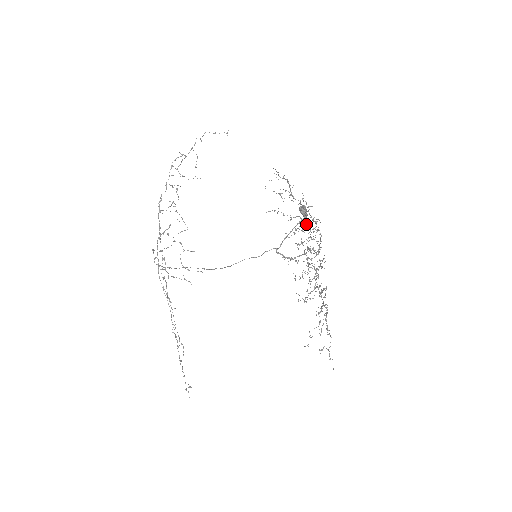
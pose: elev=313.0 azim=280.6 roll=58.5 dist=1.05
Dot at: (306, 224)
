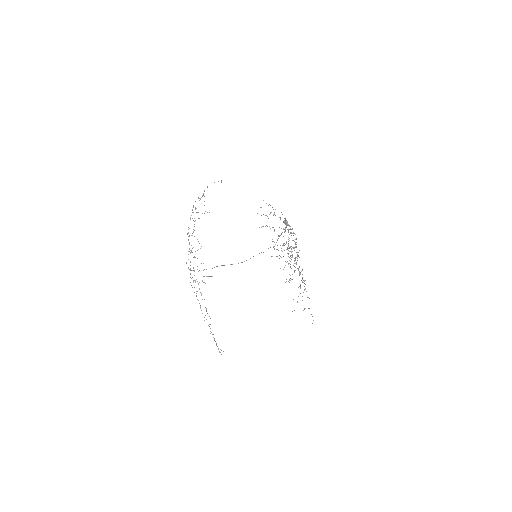
Dot at: (285, 231)
